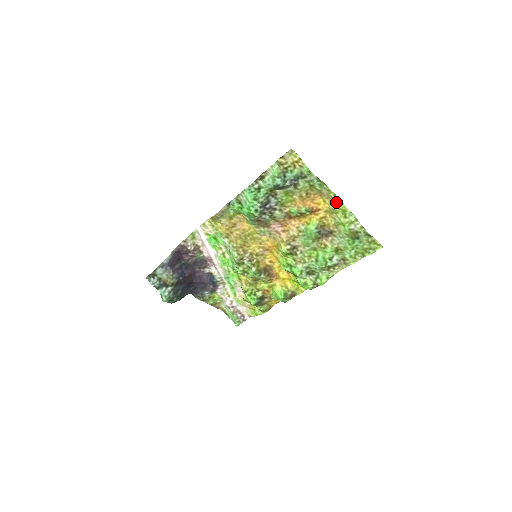
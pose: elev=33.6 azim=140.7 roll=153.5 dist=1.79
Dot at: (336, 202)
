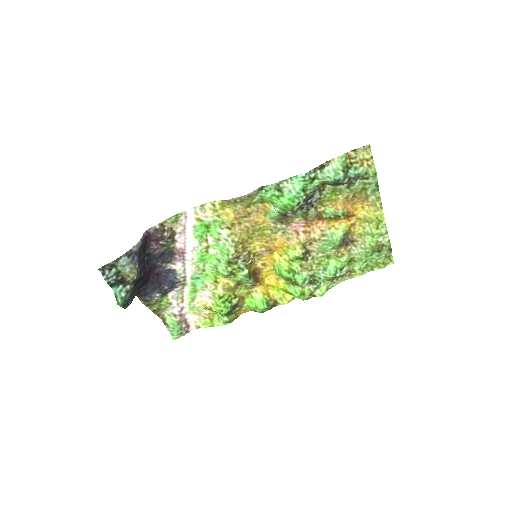
Dot at: (376, 211)
